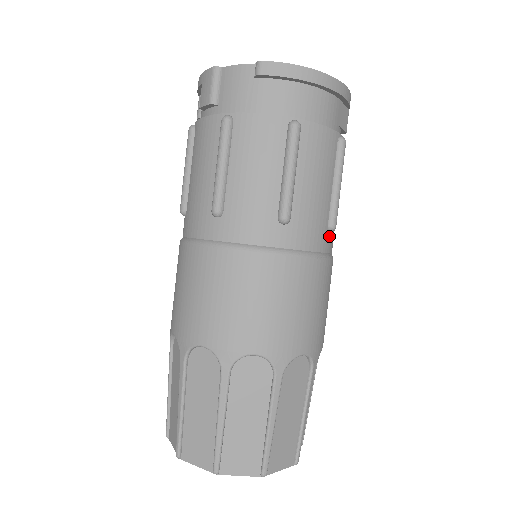
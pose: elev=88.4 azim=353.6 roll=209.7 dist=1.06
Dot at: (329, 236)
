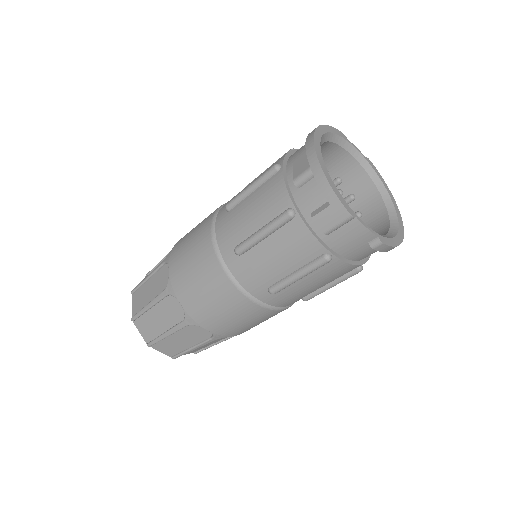
Dot at: occluded
